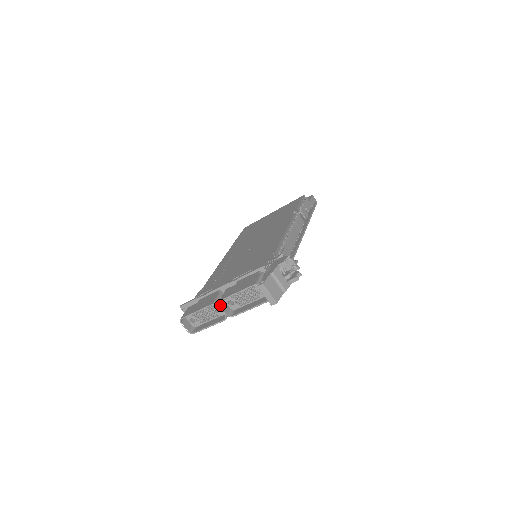
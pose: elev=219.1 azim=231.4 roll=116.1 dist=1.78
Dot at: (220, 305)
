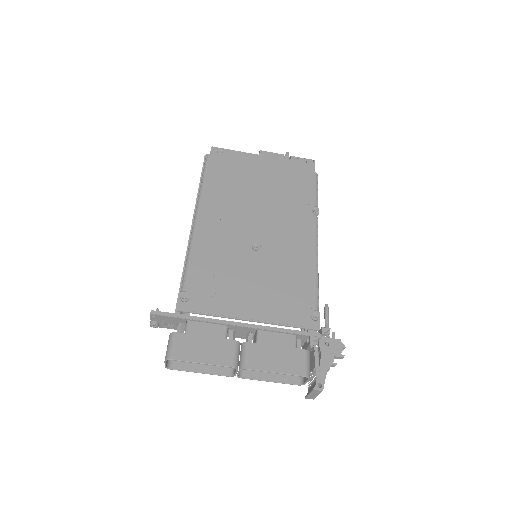
Dot at: (240, 370)
